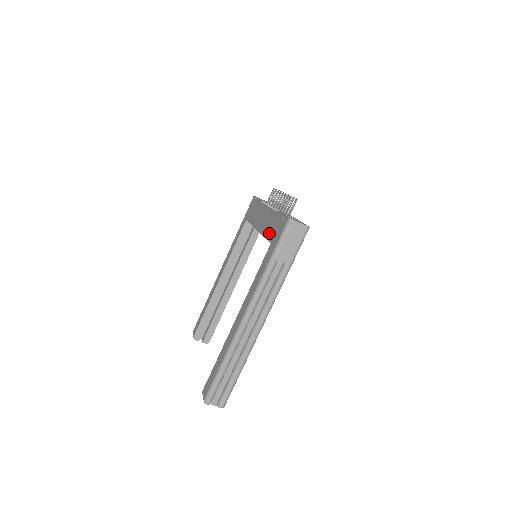
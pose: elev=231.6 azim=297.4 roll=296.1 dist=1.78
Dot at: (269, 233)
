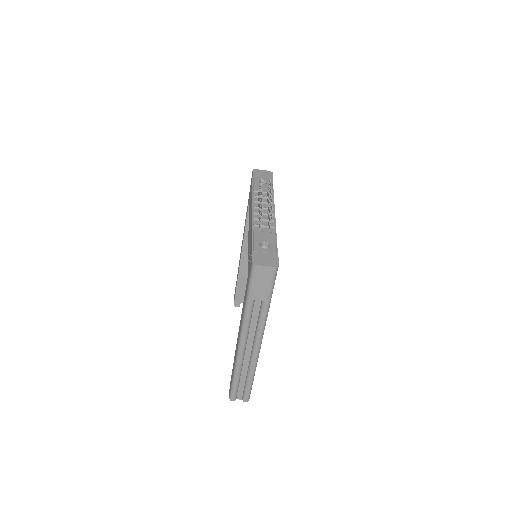
Dot at: (248, 258)
